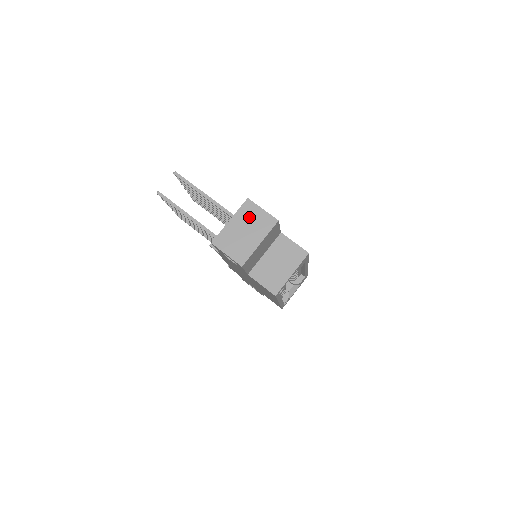
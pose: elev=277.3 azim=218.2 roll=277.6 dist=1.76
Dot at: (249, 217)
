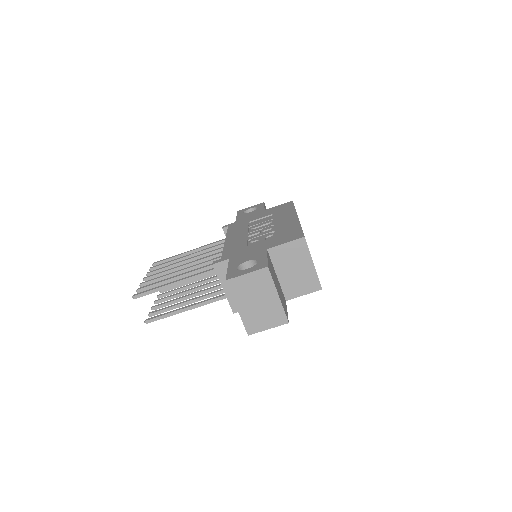
Dot at: (246, 291)
